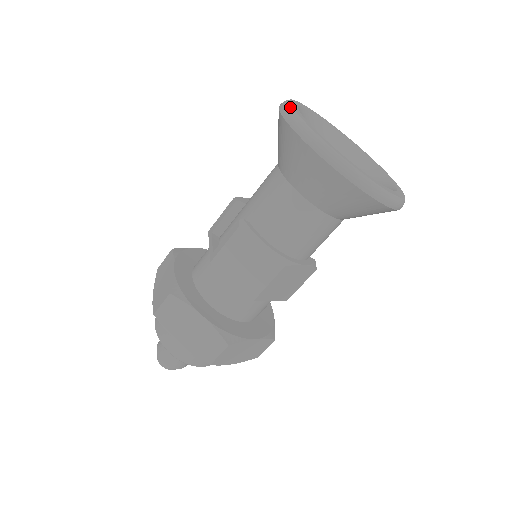
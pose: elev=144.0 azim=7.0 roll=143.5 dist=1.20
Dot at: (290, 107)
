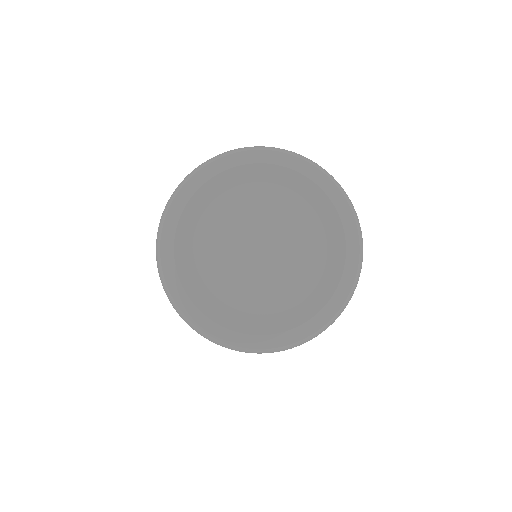
Dot at: (181, 185)
